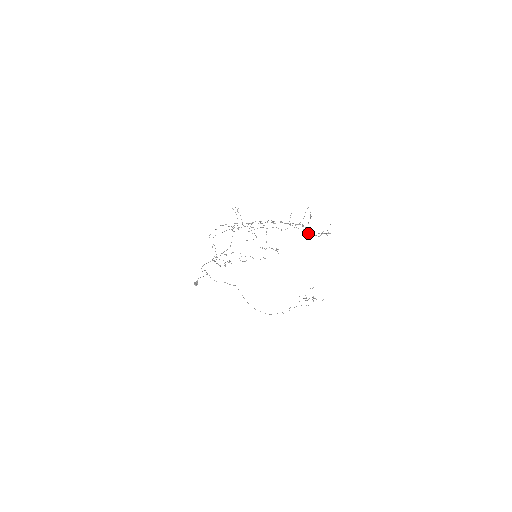
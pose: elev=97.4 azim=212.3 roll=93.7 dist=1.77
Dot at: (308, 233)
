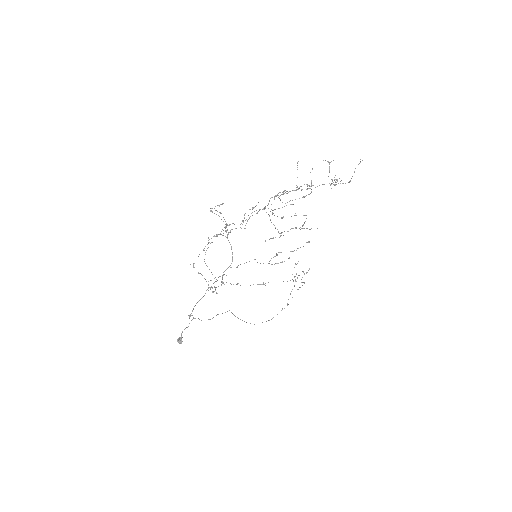
Dot at: occluded
